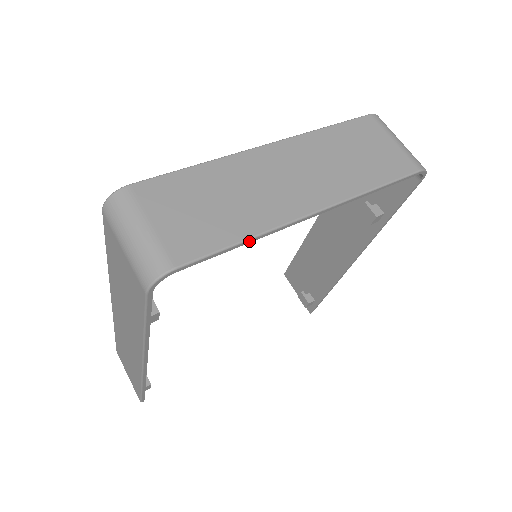
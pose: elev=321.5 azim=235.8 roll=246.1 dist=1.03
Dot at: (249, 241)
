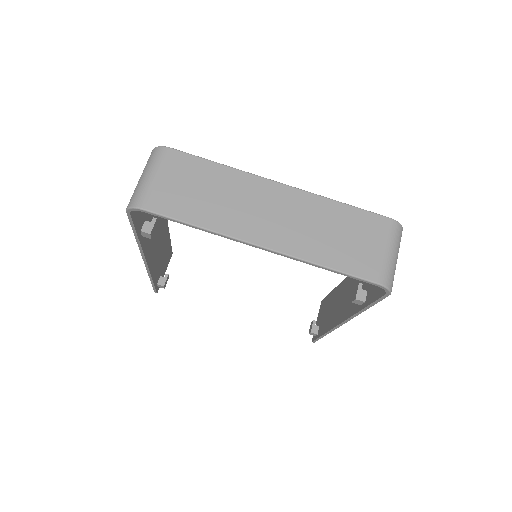
Dot at: (200, 229)
